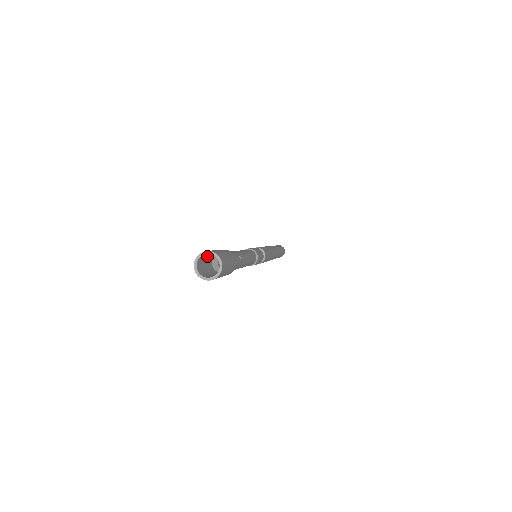
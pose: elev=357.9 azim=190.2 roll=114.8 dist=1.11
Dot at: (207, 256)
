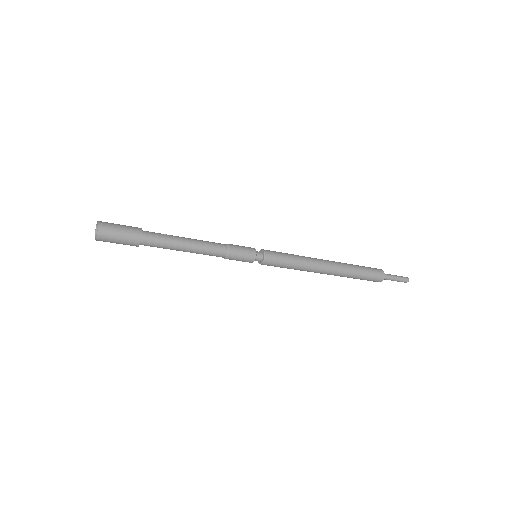
Dot at: occluded
